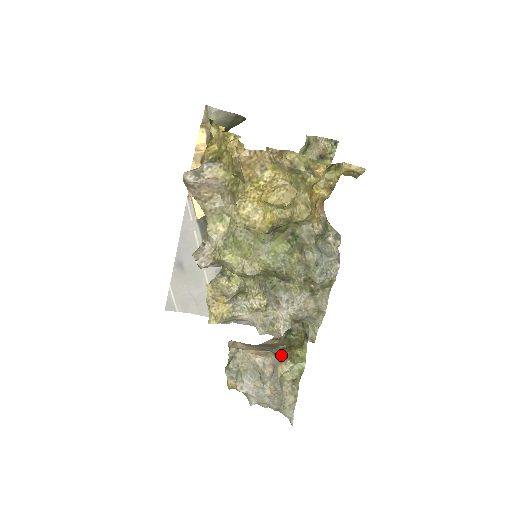
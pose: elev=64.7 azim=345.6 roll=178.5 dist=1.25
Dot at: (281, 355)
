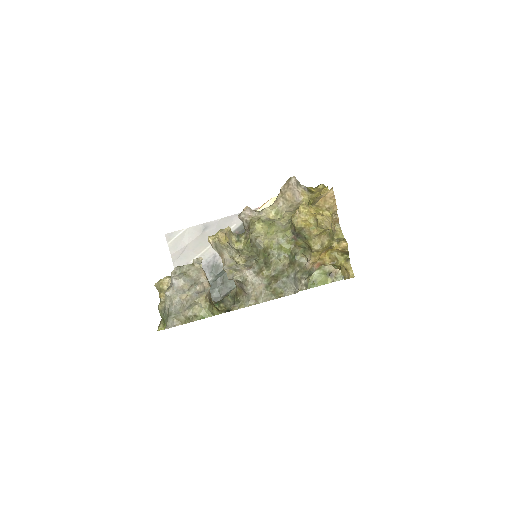
Dot at: (209, 297)
